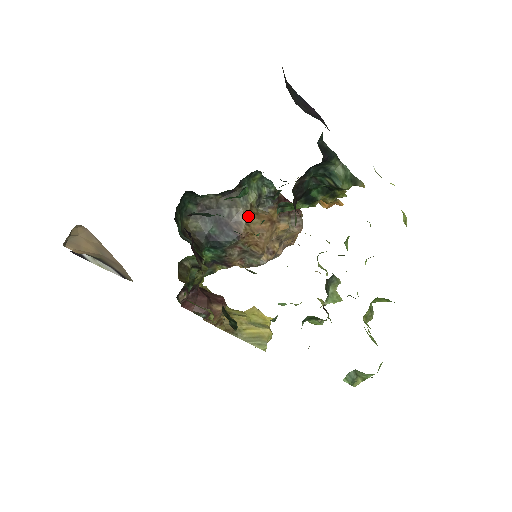
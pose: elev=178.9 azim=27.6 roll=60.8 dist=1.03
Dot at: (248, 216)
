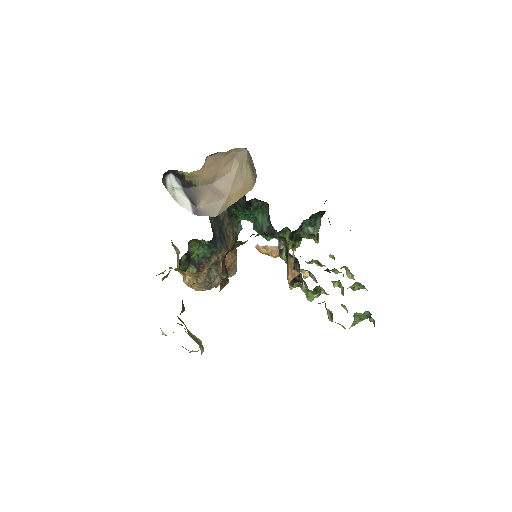
Dot at: (233, 238)
